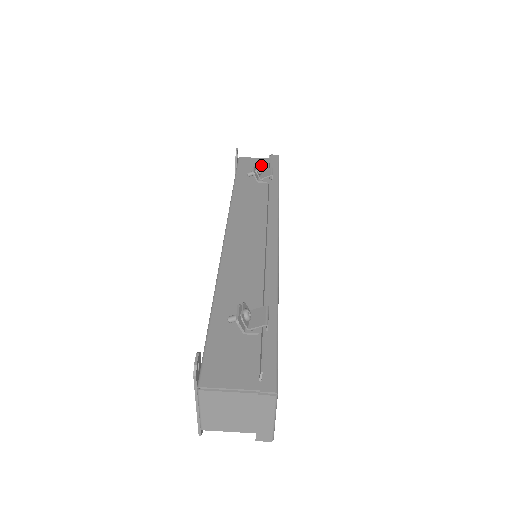
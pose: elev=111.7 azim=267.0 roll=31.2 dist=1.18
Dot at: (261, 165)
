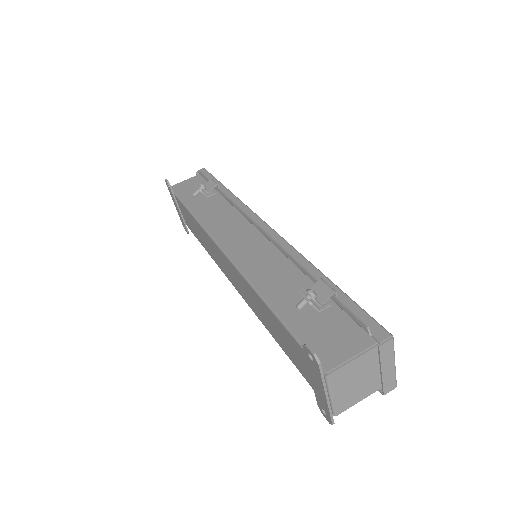
Dot at: (196, 183)
